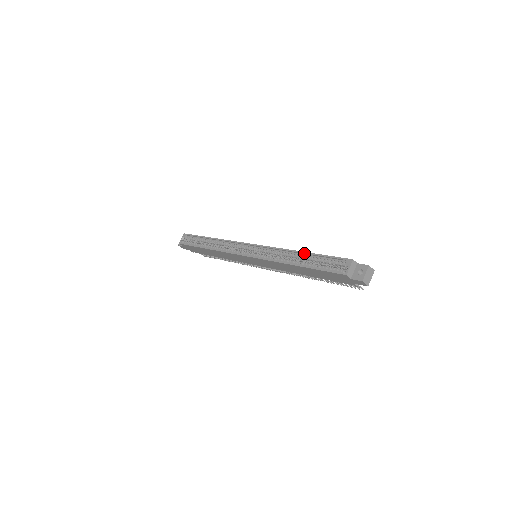
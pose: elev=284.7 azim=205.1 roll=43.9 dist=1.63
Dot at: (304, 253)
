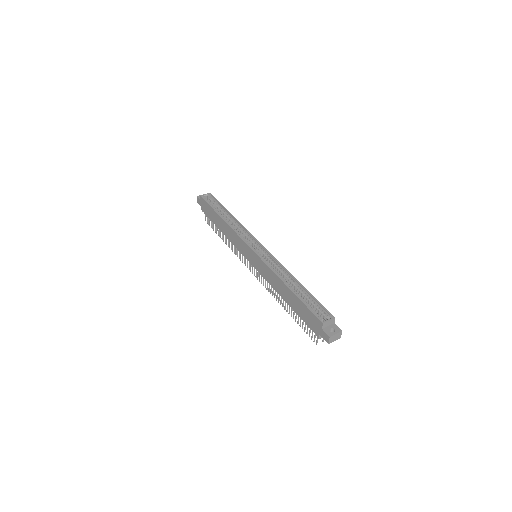
Dot at: (301, 284)
